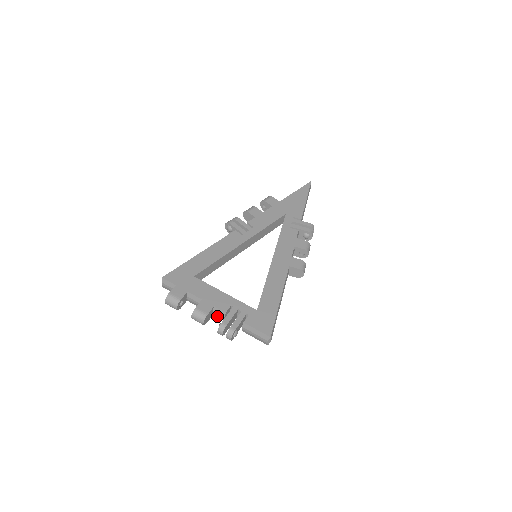
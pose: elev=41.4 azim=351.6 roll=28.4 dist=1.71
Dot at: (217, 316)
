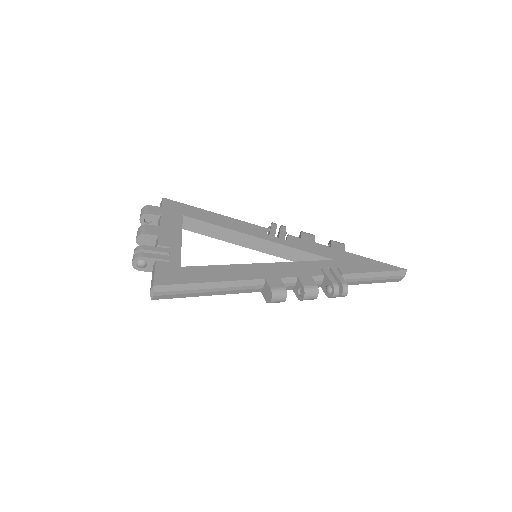
Dot at: occluded
